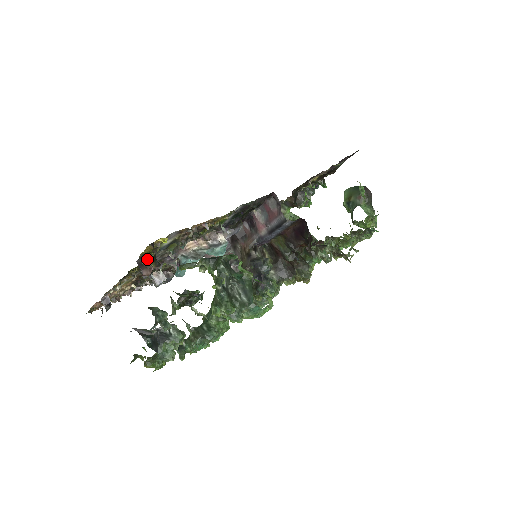
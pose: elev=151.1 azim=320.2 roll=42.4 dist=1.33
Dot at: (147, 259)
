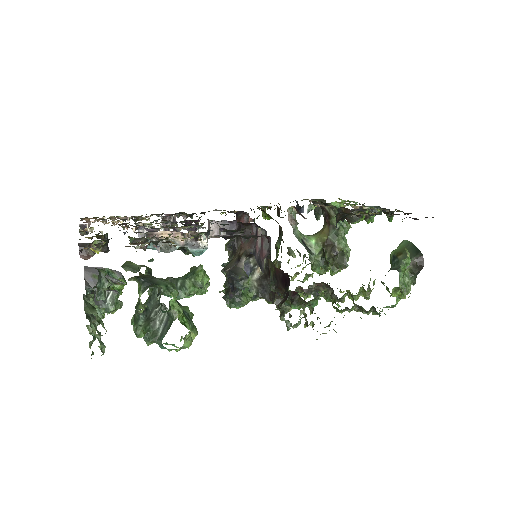
Dot at: (95, 242)
